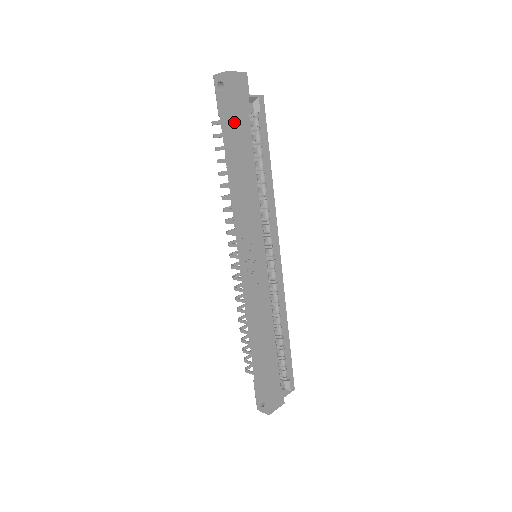
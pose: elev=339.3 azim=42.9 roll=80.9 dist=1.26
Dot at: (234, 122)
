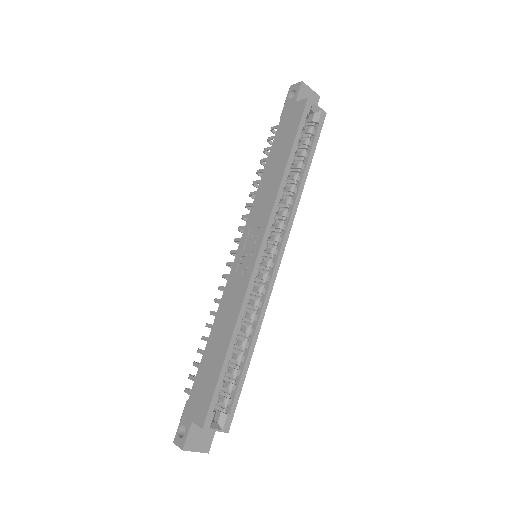
Dot at: (291, 120)
